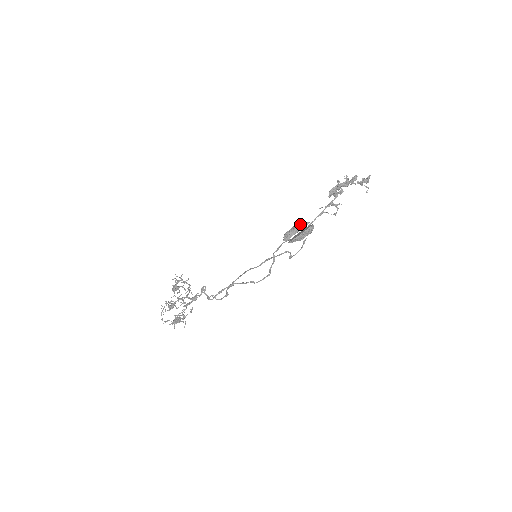
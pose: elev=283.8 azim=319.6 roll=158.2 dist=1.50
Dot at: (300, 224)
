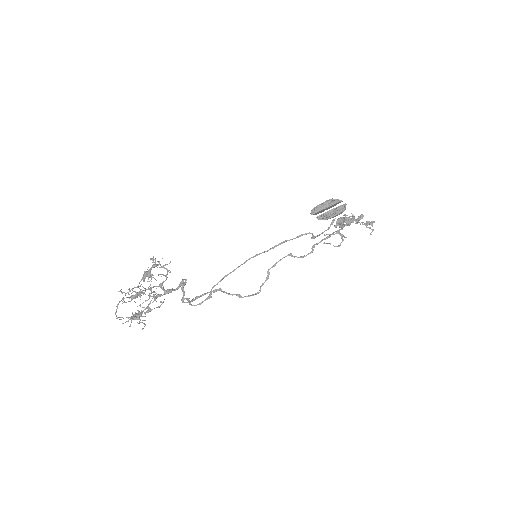
Dot at: (333, 199)
